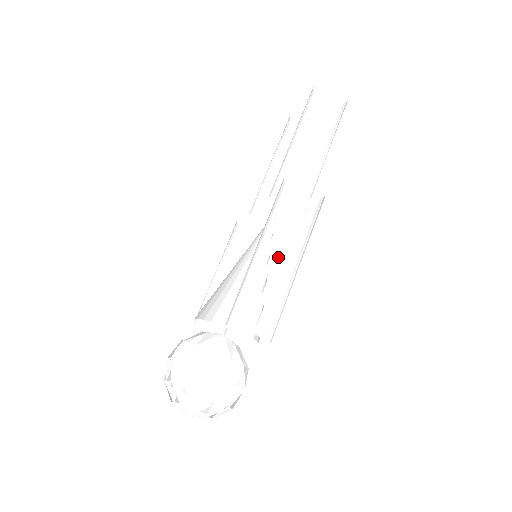
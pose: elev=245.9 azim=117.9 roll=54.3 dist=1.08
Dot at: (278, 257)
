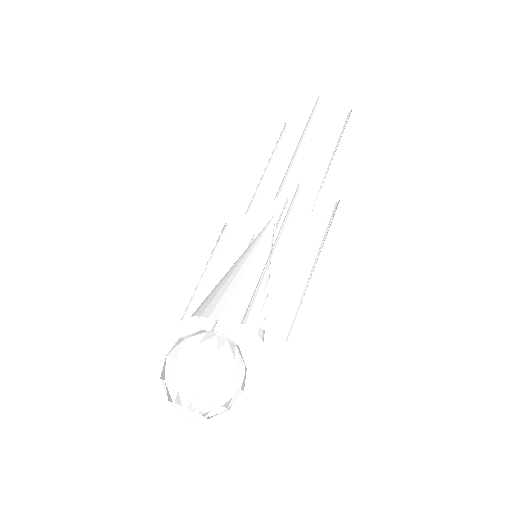
Dot at: (298, 259)
